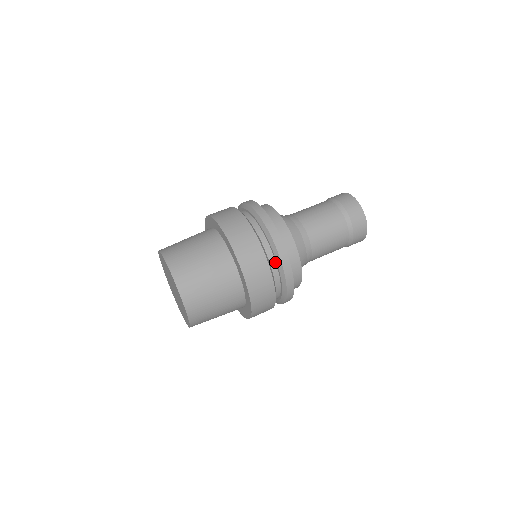
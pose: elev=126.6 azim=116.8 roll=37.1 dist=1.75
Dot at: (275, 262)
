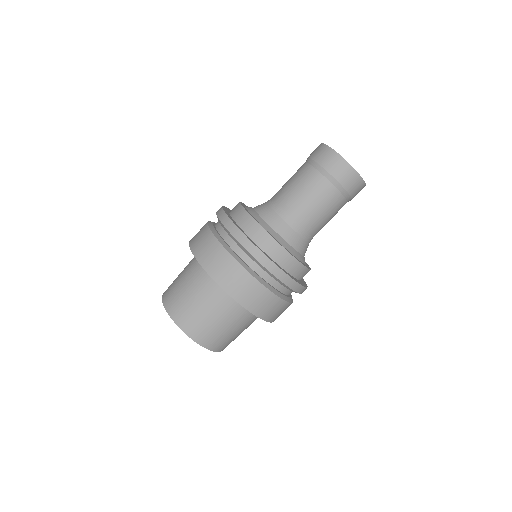
Dot at: (286, 288)
